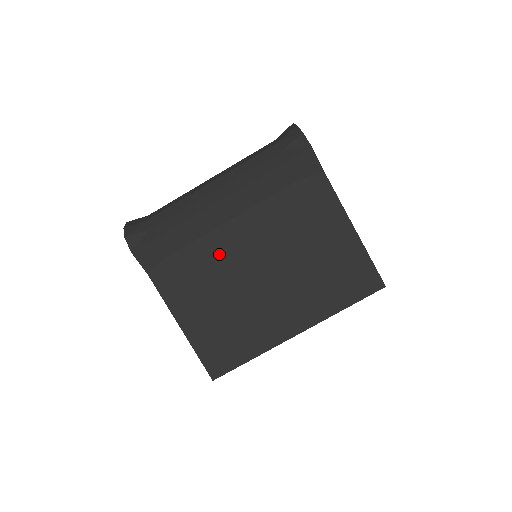
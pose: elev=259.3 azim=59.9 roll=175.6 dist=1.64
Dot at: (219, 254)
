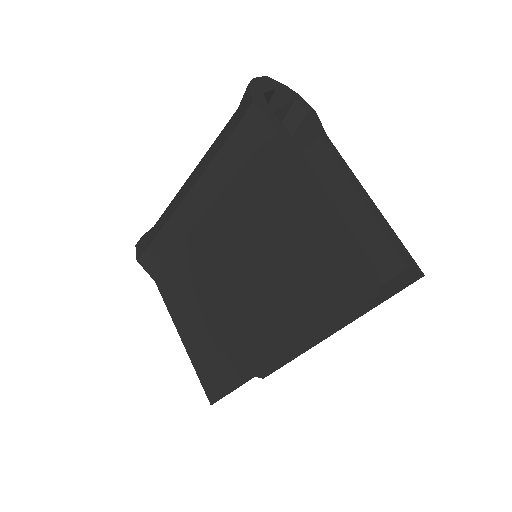
Dot at: (199, 257)
